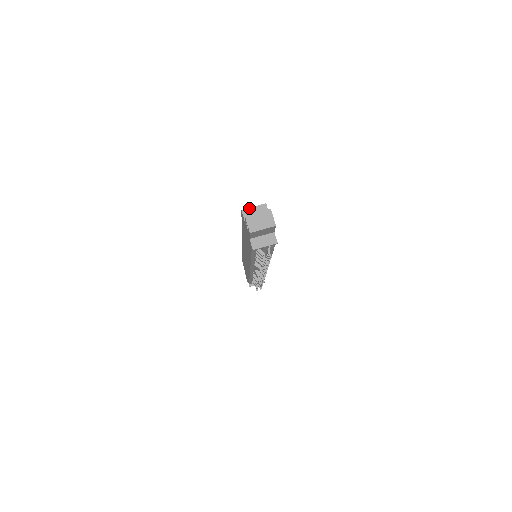
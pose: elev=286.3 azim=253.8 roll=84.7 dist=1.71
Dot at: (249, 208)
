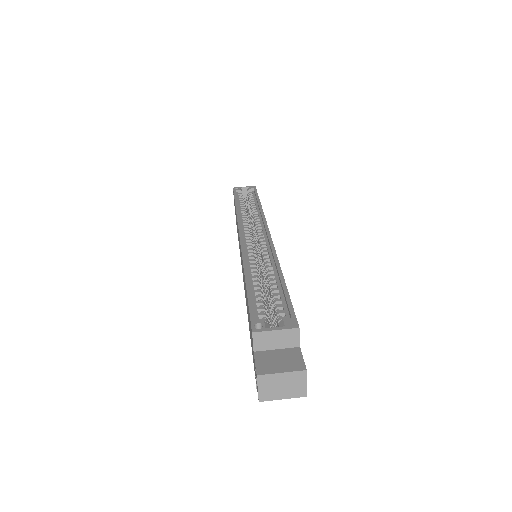
Dot at: (267, 331)
